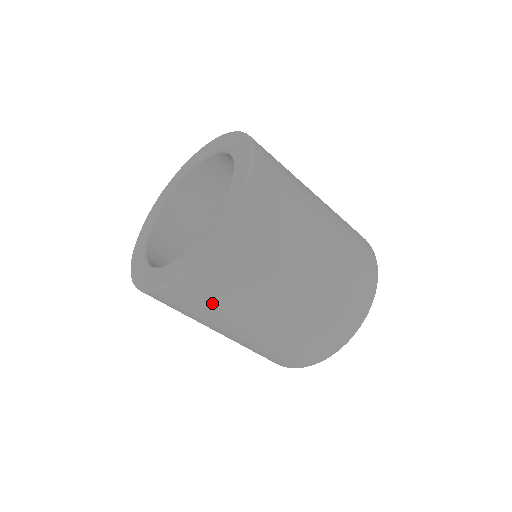
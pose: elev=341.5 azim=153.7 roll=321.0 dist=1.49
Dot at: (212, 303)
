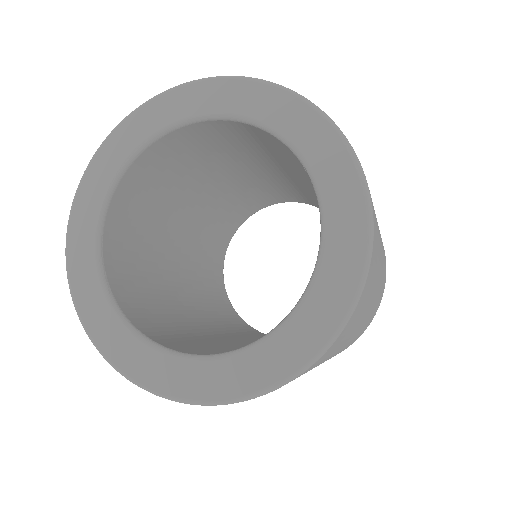
Dot at: occluded
